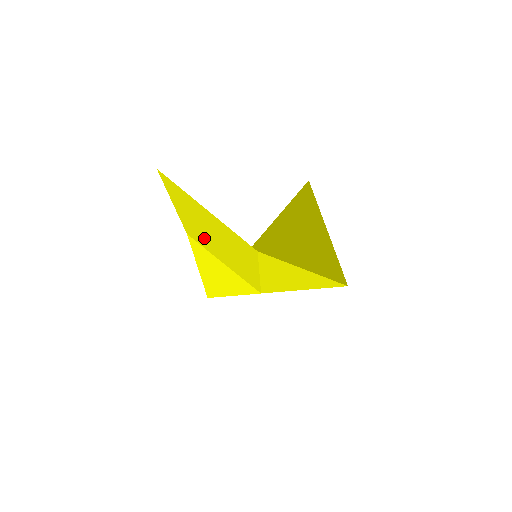
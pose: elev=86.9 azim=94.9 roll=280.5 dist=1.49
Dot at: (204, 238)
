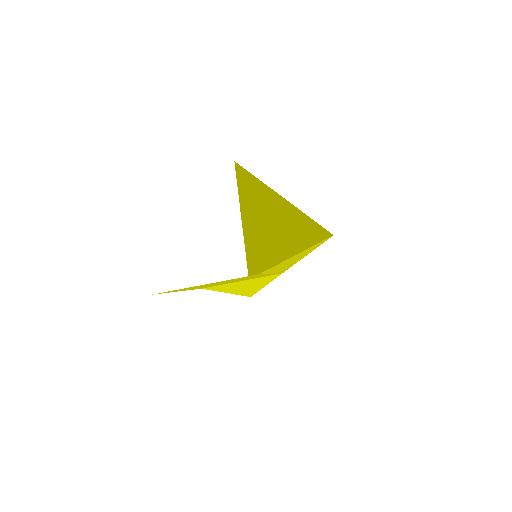
Dot at: occluded
